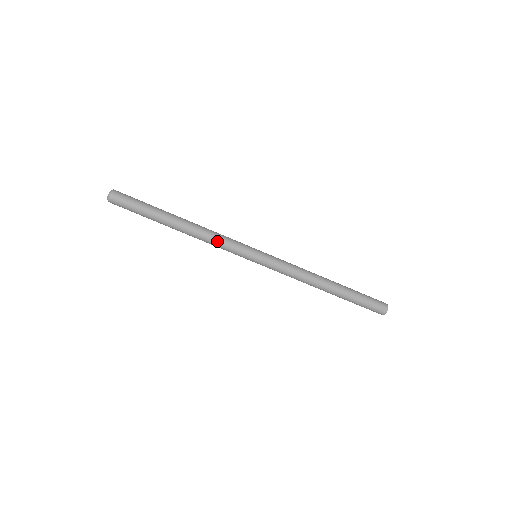
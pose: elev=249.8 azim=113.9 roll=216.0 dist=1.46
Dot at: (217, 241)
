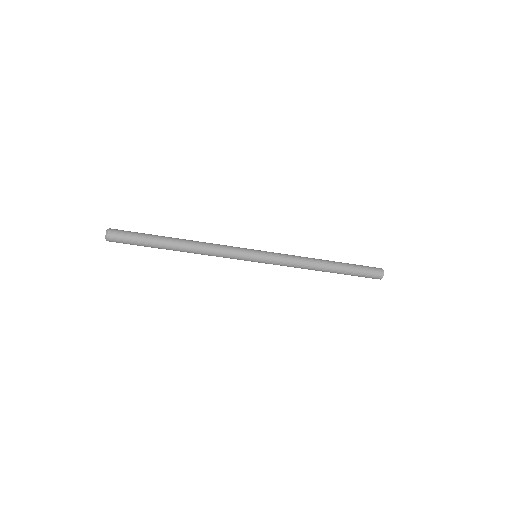
Dot at: (218, 251)
